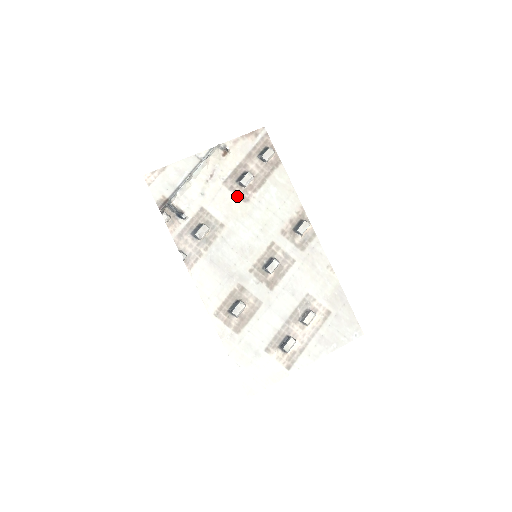
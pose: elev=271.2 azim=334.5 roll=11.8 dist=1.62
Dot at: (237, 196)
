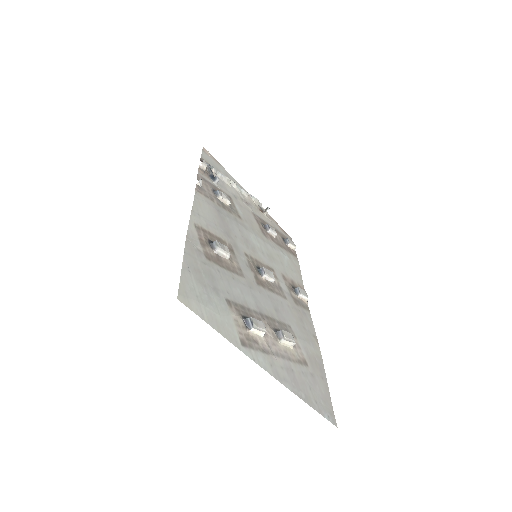
Dot at: (259, 226)
